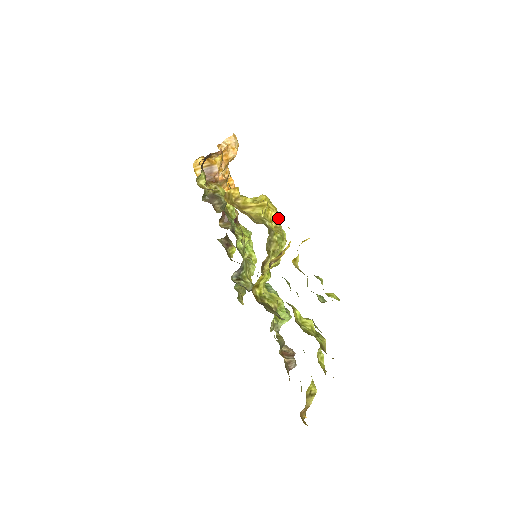
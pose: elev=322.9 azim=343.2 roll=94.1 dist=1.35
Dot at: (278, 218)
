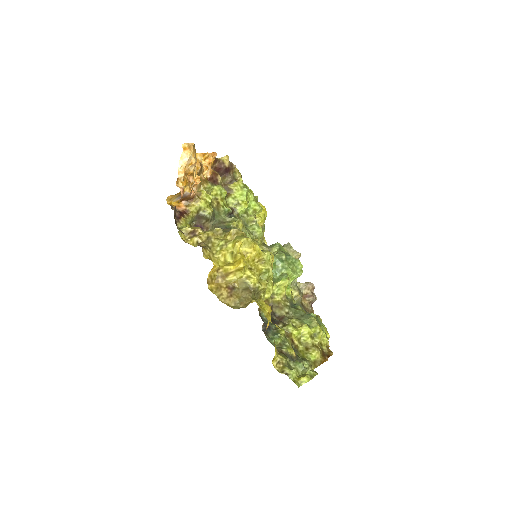
Dot at: (258, 252)
